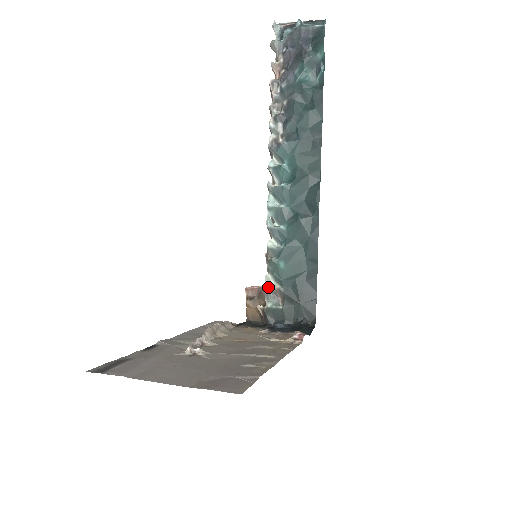
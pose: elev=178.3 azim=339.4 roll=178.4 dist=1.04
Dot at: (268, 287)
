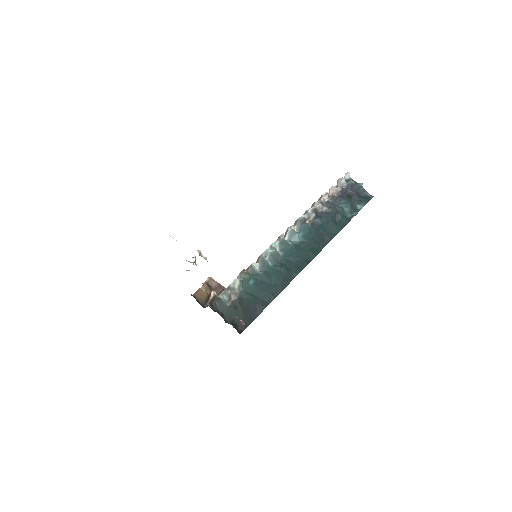
Dot at: (231, 286)
